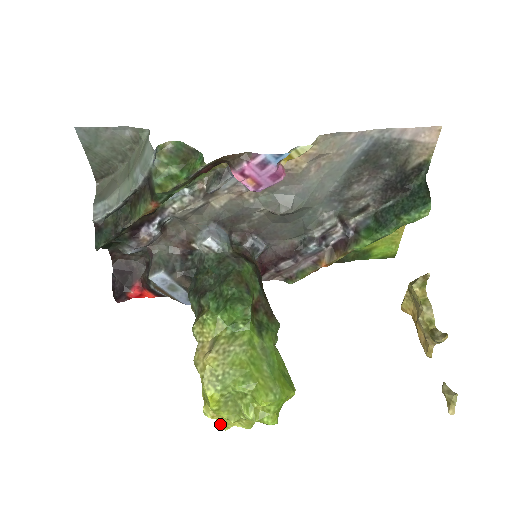
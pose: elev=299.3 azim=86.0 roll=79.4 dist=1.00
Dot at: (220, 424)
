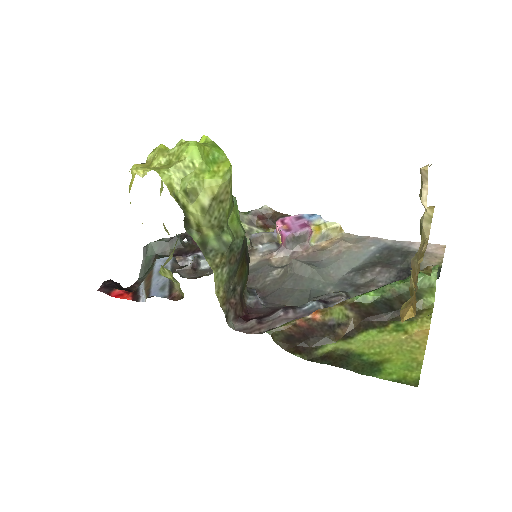
Dot at: occluded
